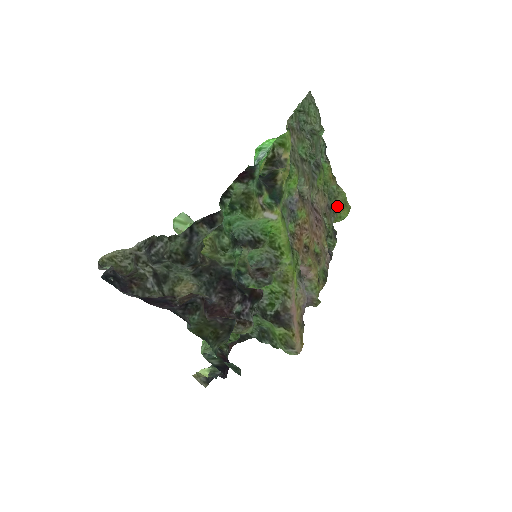
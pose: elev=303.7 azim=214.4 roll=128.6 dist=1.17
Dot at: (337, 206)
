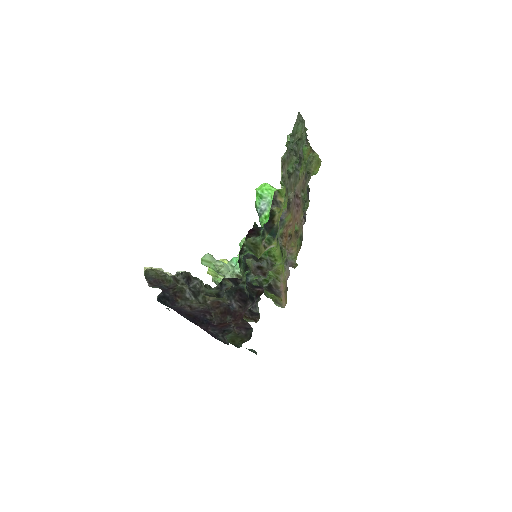
Dot at: (311, 169)
